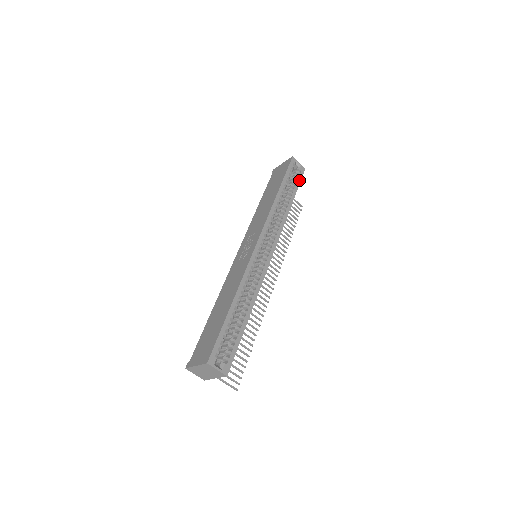
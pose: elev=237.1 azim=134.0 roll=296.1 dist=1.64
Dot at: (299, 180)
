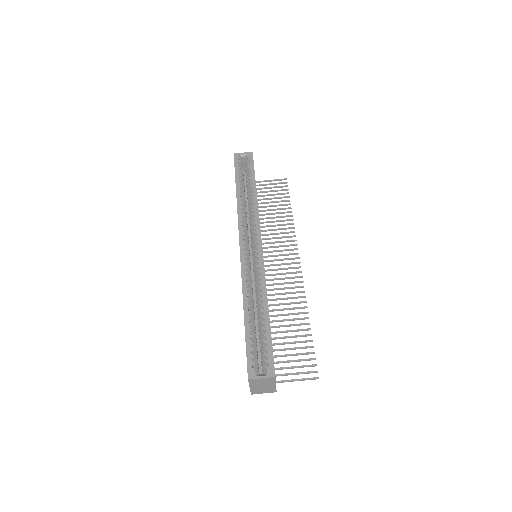
Dot at: (252, 166)
